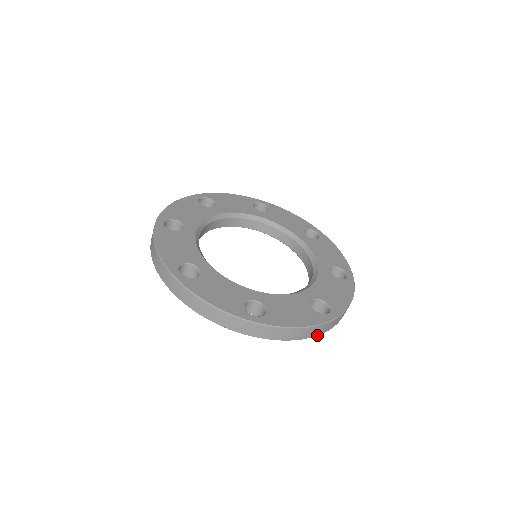
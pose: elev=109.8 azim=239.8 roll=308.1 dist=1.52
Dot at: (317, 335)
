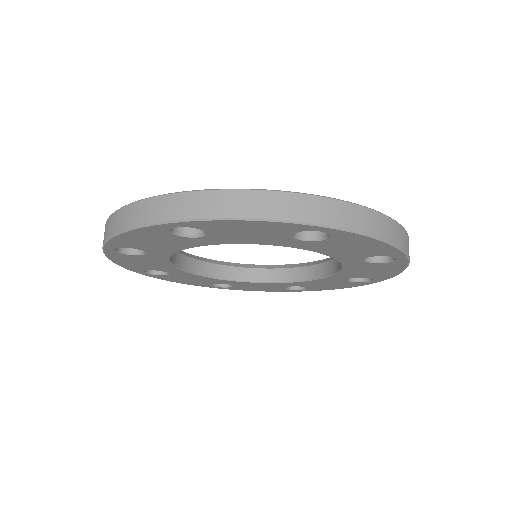
Dot at: (403, 251)
